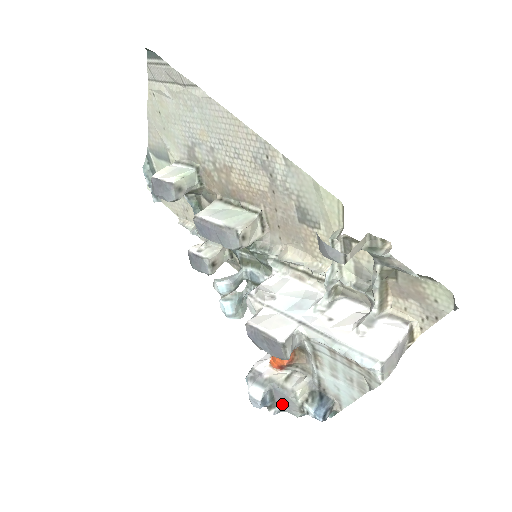
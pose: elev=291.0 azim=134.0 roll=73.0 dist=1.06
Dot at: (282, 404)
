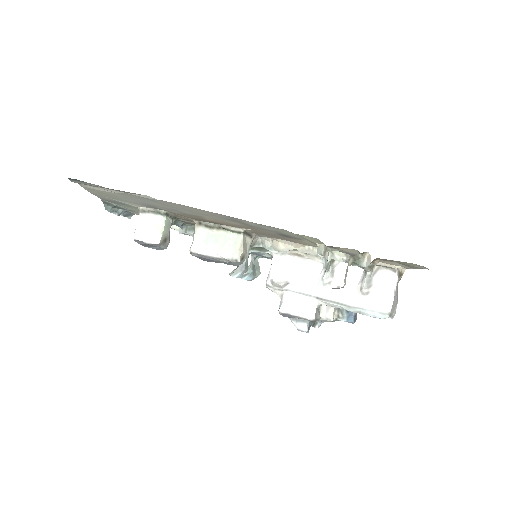
Dot at: occluded
